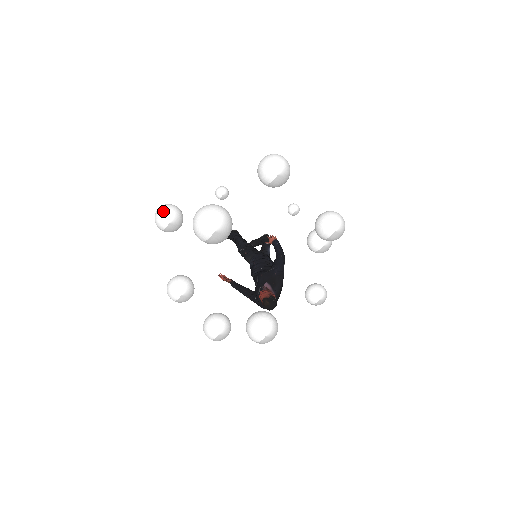
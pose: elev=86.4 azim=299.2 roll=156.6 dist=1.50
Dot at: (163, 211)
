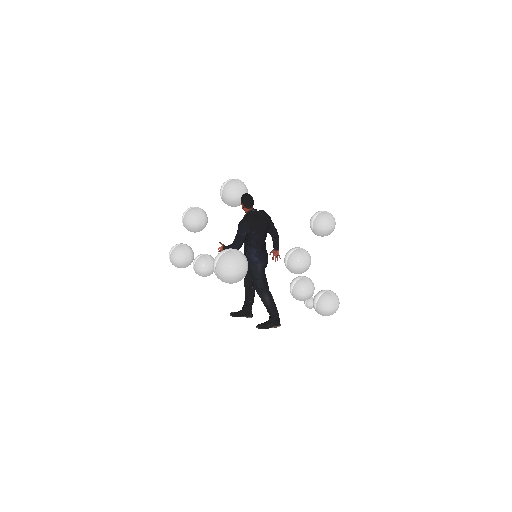
Dot at: occluded
